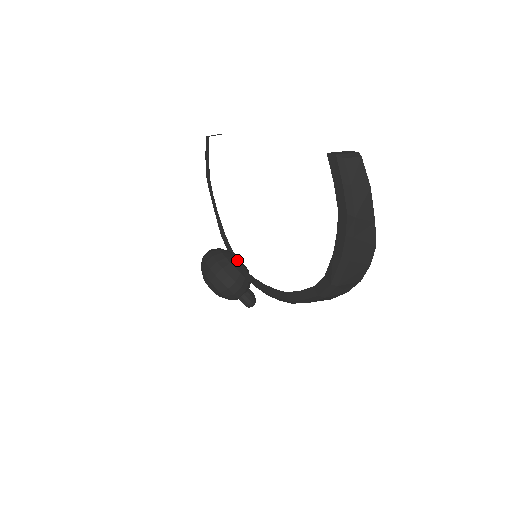
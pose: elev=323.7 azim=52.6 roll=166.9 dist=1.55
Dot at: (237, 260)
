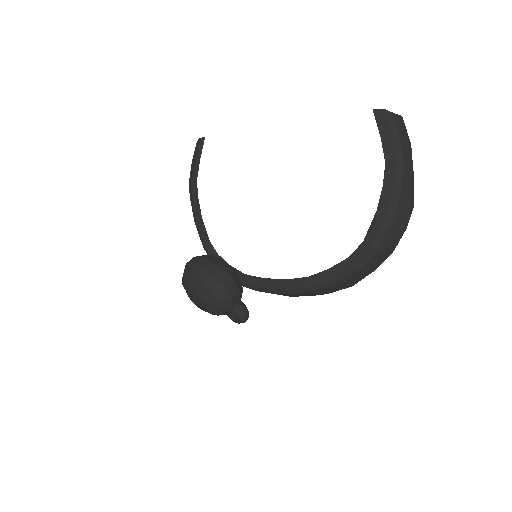
Dot at: (230, 265)
